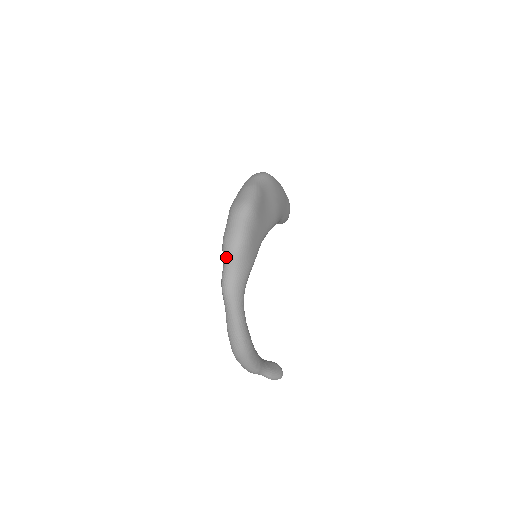
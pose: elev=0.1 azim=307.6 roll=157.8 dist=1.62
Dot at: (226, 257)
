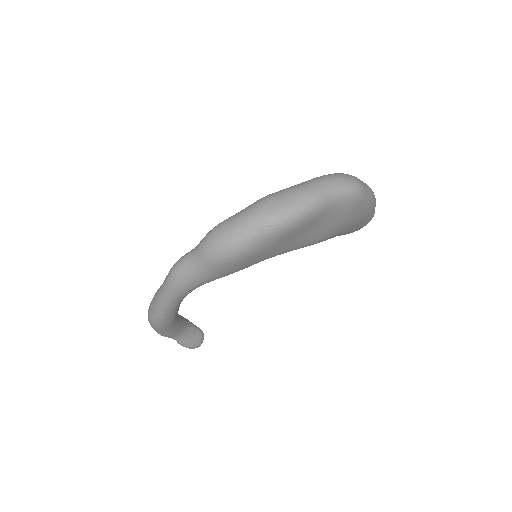
Dot at: (199, 248)
